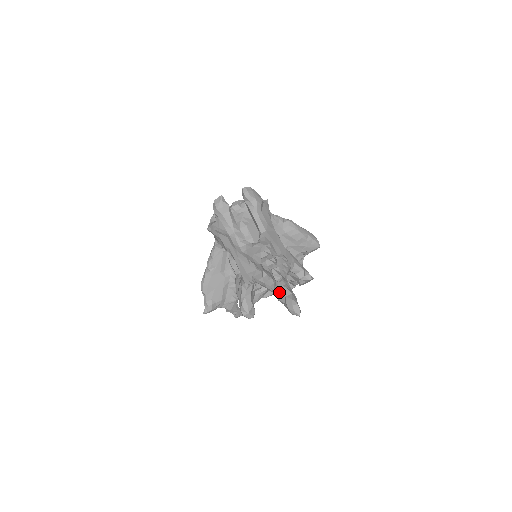
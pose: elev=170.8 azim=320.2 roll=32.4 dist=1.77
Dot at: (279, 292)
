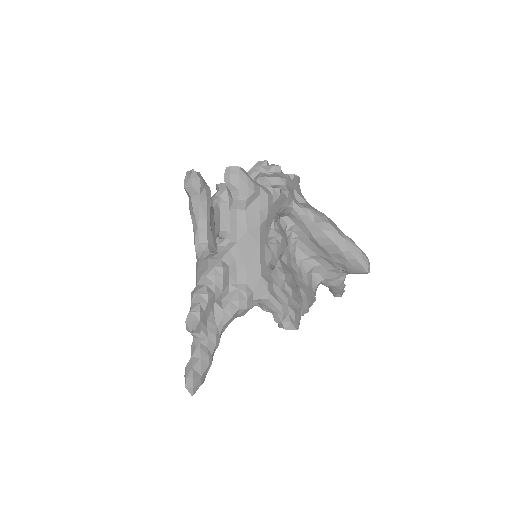
Dot at: (191, 345)
